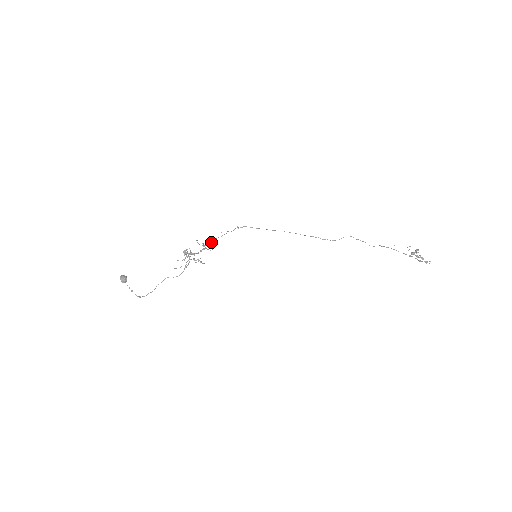
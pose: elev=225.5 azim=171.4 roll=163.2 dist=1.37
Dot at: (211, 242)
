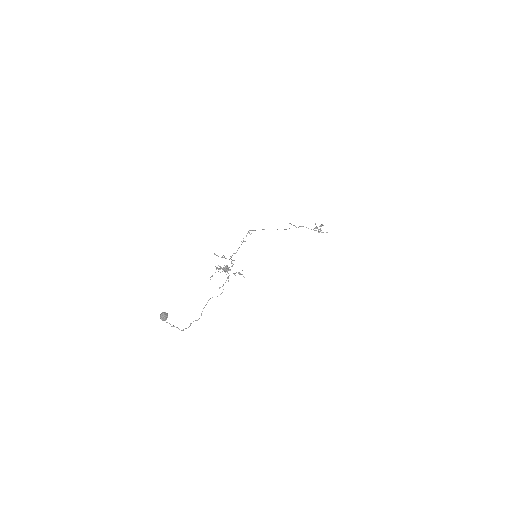
Dot at: (236, 252)
